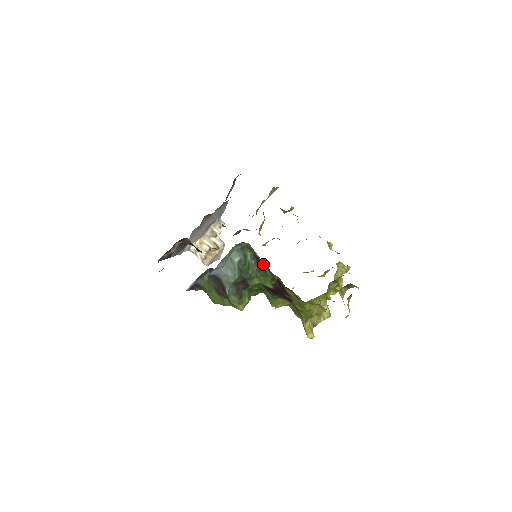
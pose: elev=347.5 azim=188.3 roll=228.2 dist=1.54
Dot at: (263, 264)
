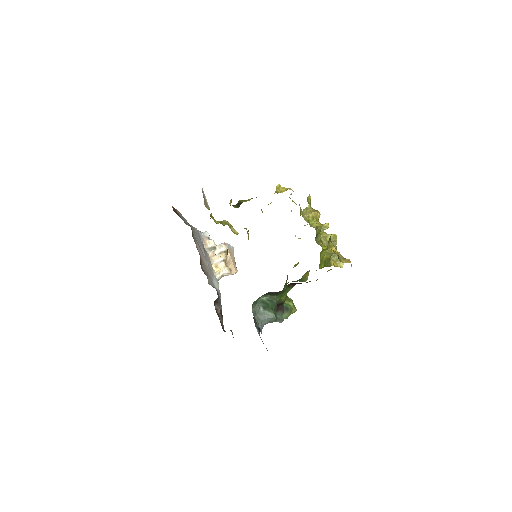
Dot at: occluded
